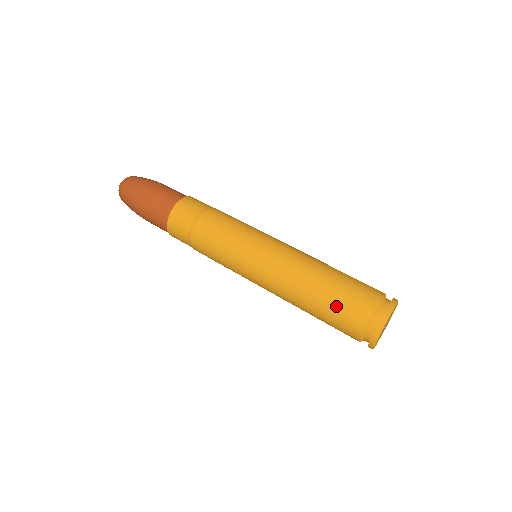
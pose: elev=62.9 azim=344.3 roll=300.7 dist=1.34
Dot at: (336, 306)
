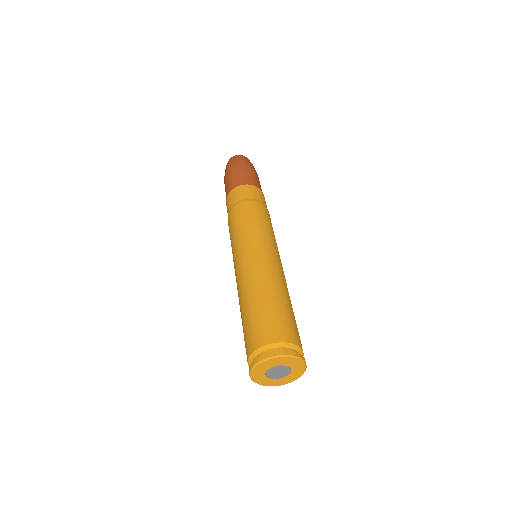
Dot at: (263, 315)
